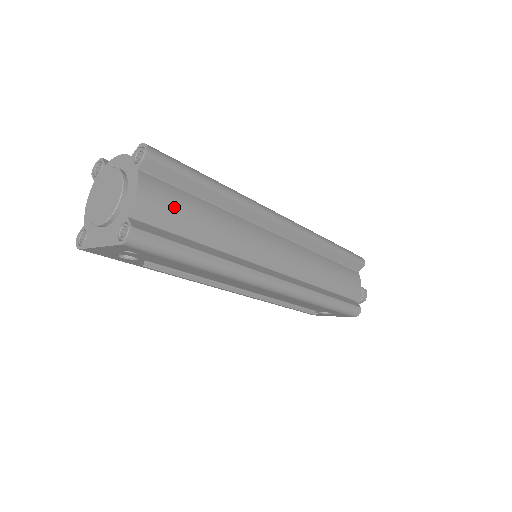
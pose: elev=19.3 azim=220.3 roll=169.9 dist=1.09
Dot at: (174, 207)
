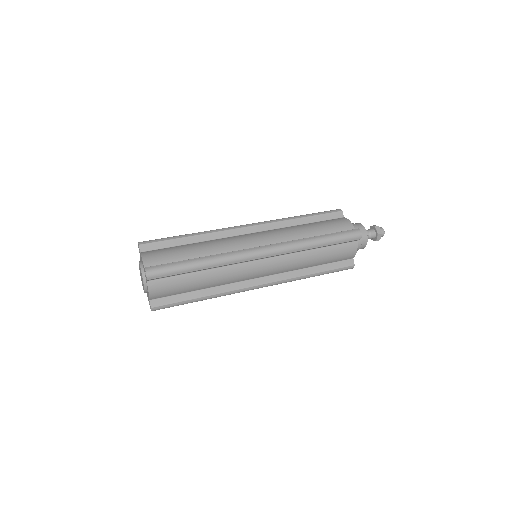
Dot at: (173, 288)
